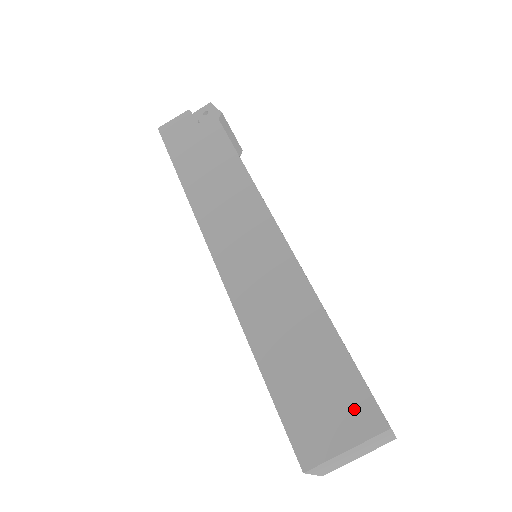
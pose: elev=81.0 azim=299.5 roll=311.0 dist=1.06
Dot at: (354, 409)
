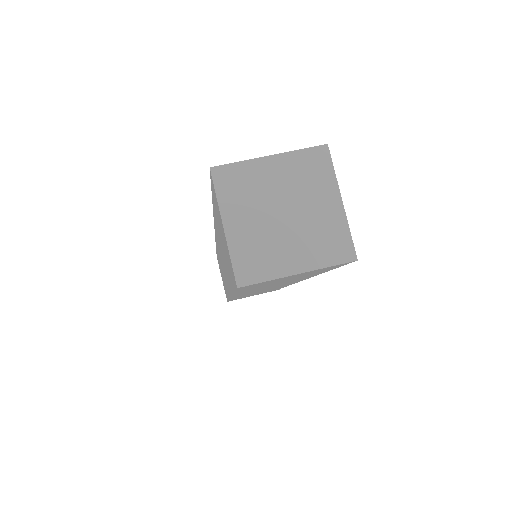
Dot at: occluded
